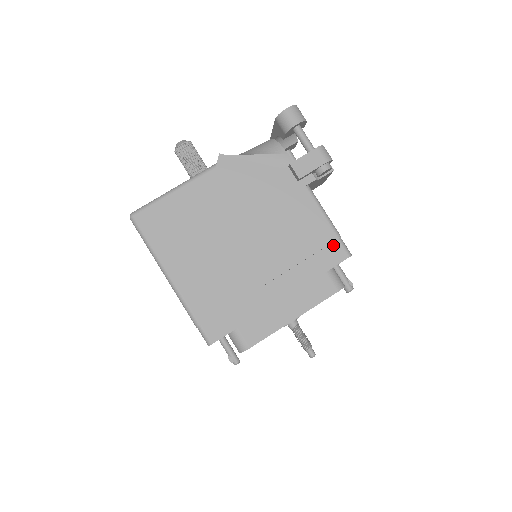
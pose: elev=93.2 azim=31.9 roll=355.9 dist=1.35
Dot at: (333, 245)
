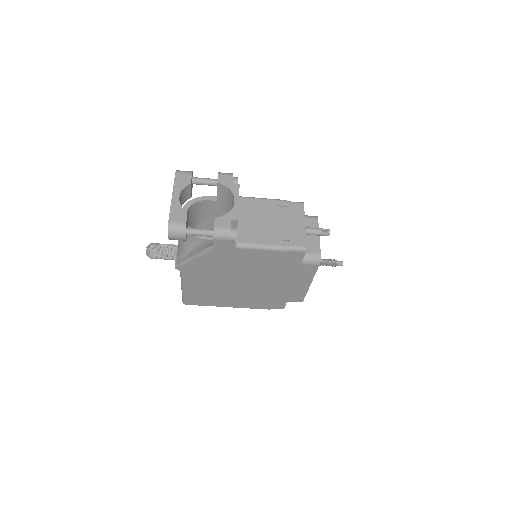
Dot at: (289, 254)
